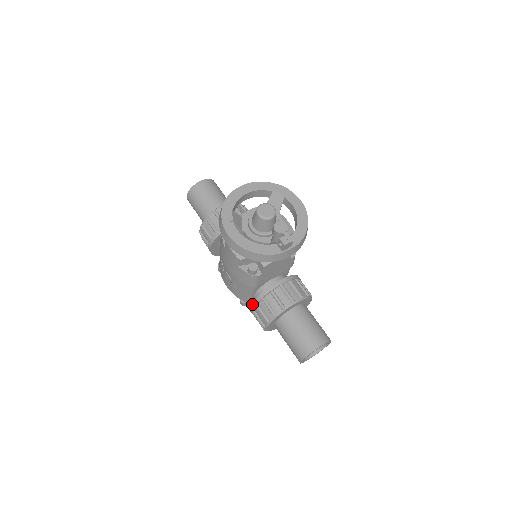
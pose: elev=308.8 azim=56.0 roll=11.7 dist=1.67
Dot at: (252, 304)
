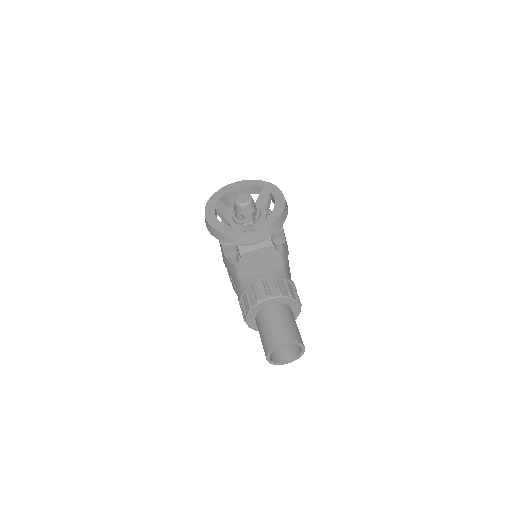
Dot at: (238, 297)
